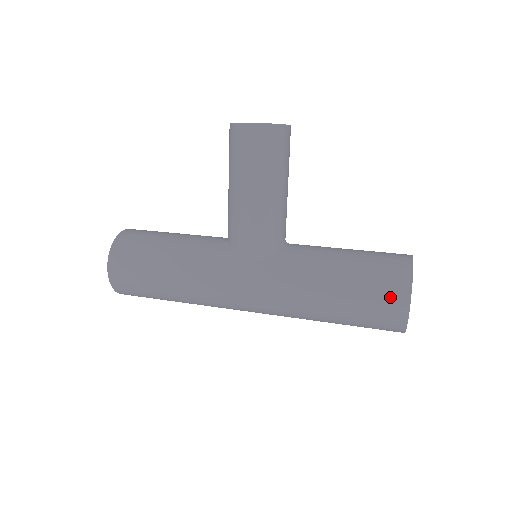
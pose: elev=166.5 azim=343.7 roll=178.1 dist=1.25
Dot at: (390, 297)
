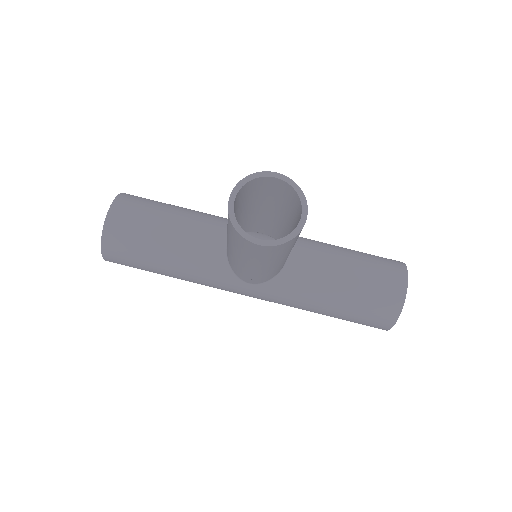
Dot at: (374, 325)
